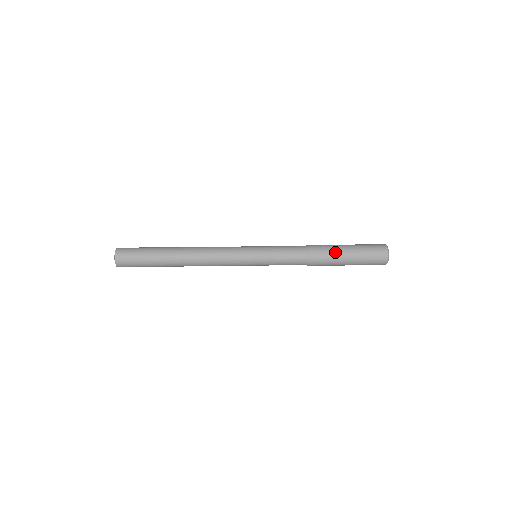
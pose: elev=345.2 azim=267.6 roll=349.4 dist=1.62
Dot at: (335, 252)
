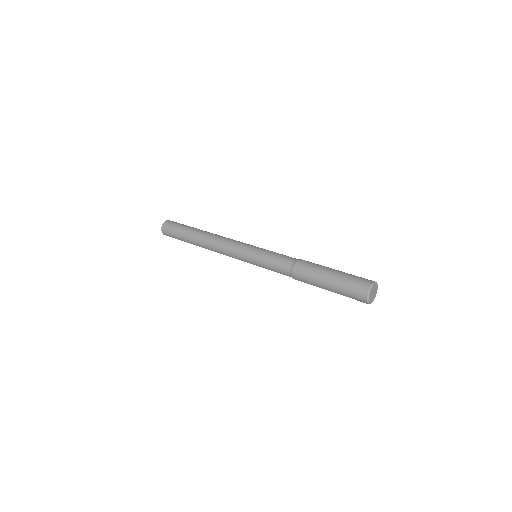
Dot at: (315, 279)
